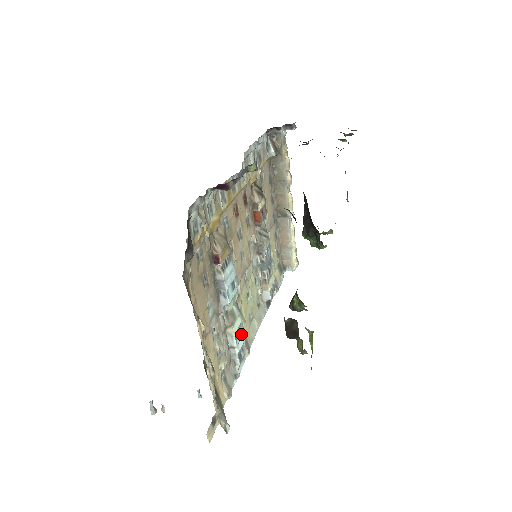
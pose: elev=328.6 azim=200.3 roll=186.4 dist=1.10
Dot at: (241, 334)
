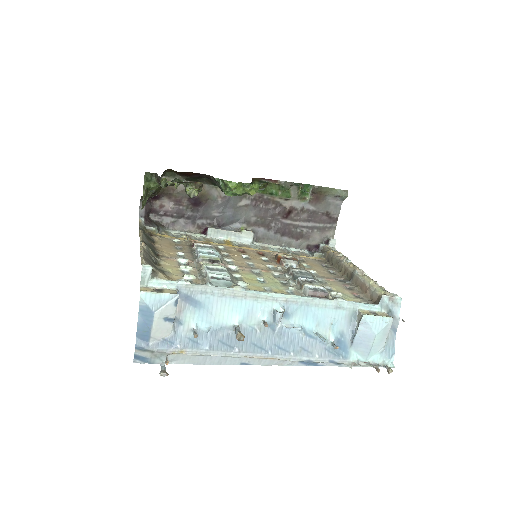
Dot at: (221, 272)
